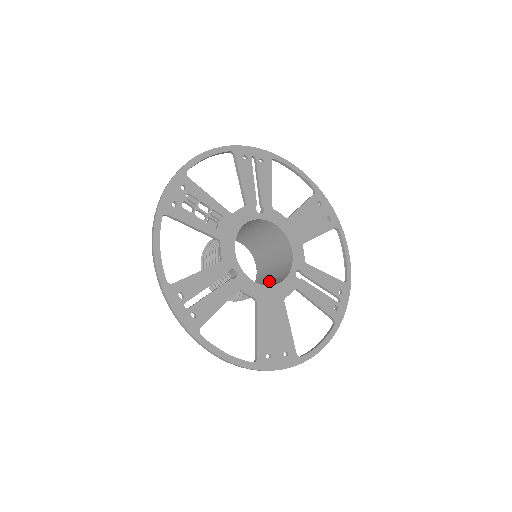
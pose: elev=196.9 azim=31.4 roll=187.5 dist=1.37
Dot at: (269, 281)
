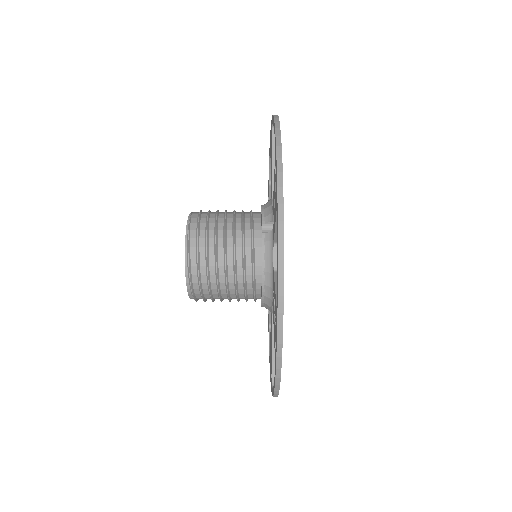
Dot at: occluded
